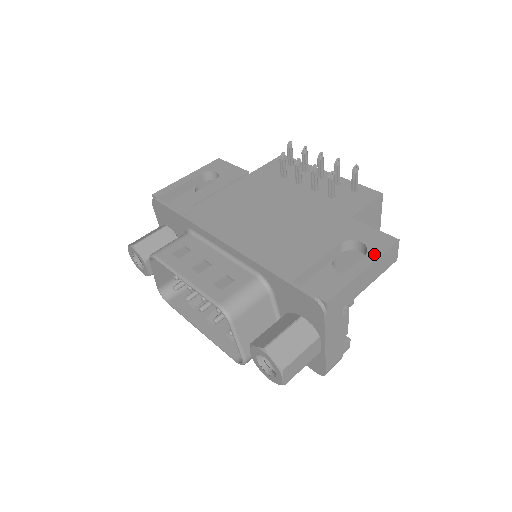
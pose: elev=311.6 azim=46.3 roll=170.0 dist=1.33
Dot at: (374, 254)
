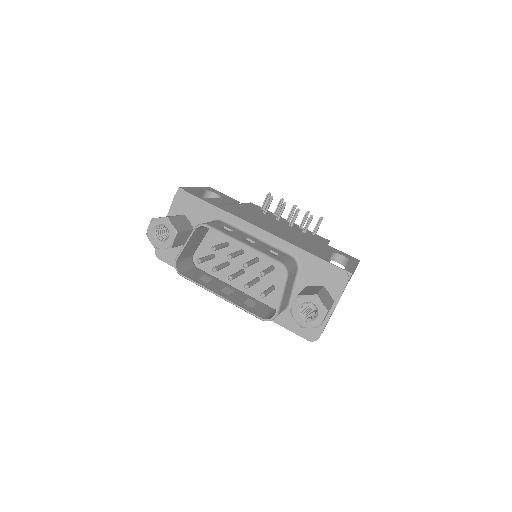
Dot at: (354, 262)
